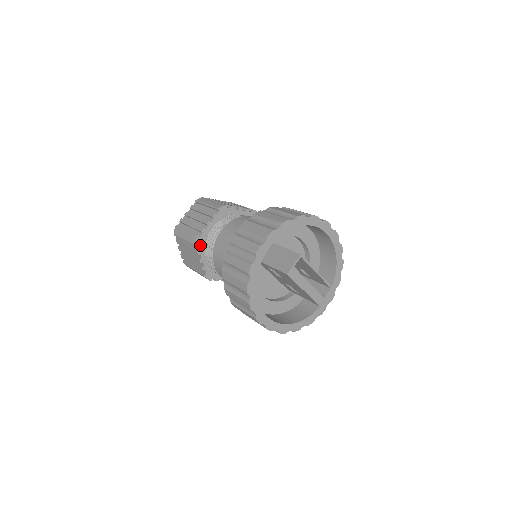
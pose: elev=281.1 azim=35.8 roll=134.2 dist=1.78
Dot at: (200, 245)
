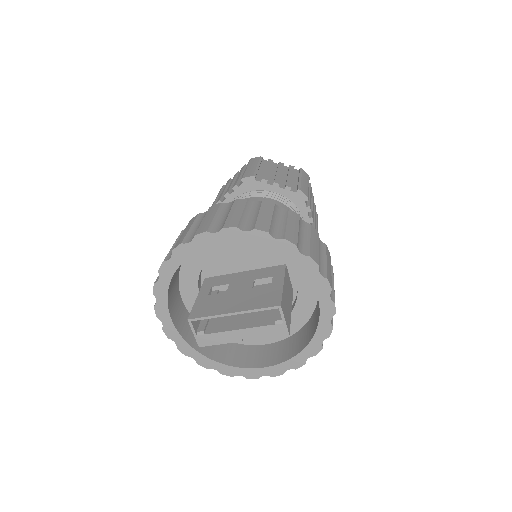
Dot at: occluded
